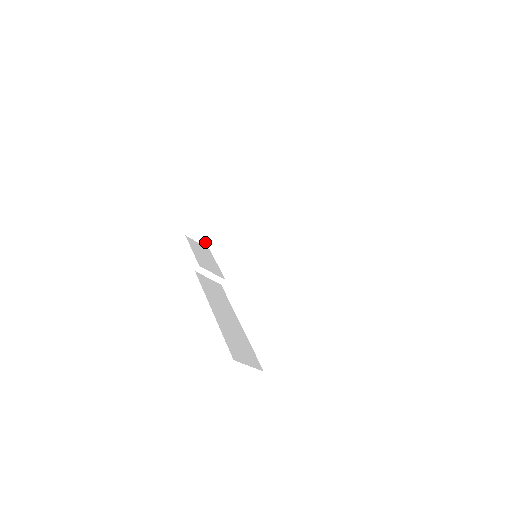
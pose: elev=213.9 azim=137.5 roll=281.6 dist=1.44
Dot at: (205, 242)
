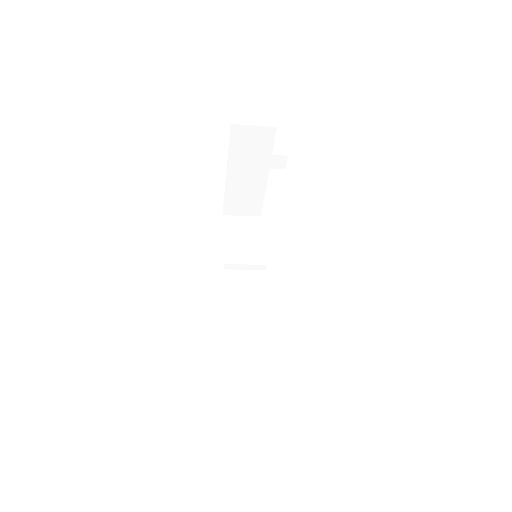
Dot at: (250, 212)
